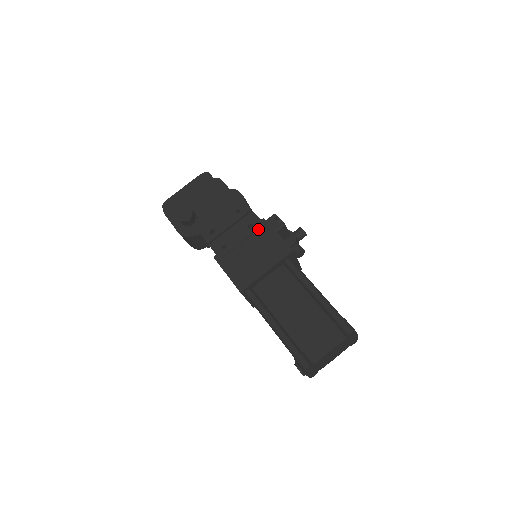
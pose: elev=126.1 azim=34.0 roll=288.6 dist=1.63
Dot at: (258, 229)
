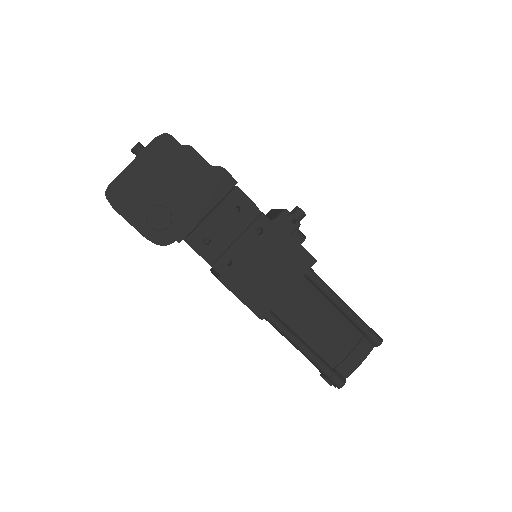
Dot at: (269, 234)
